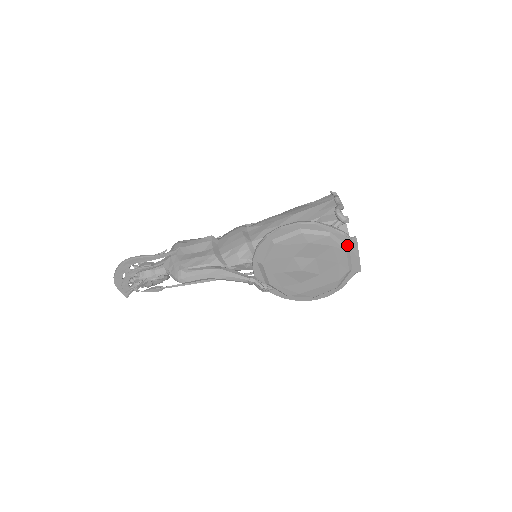
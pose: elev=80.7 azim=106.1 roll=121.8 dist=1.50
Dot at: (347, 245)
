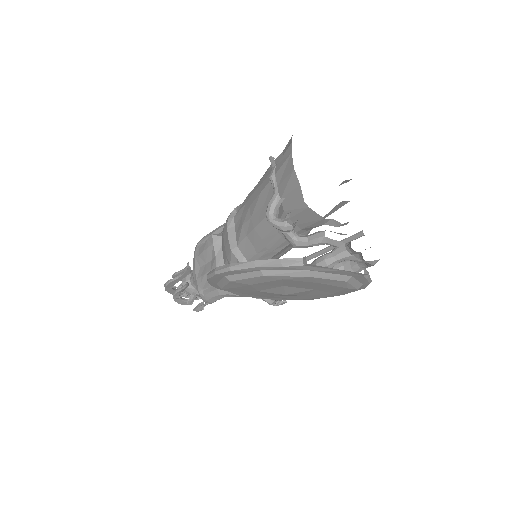
Dot at: (304, 270)
